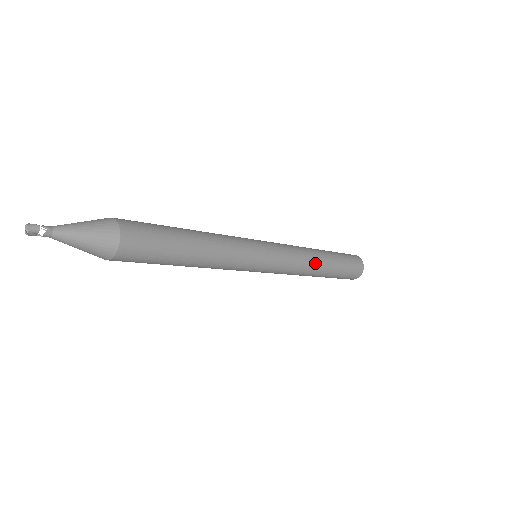
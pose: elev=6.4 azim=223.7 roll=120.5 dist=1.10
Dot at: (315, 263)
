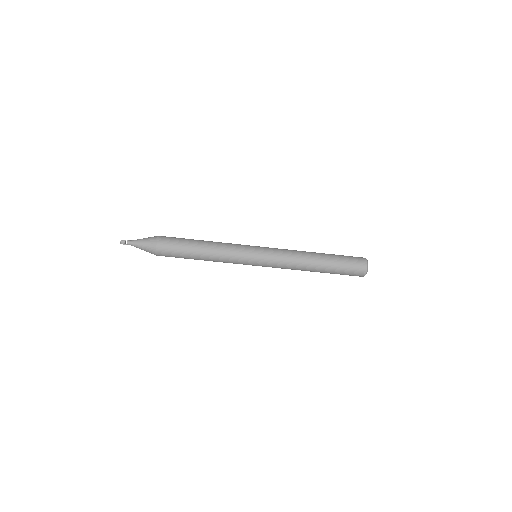
Dot at: (305, 259)
